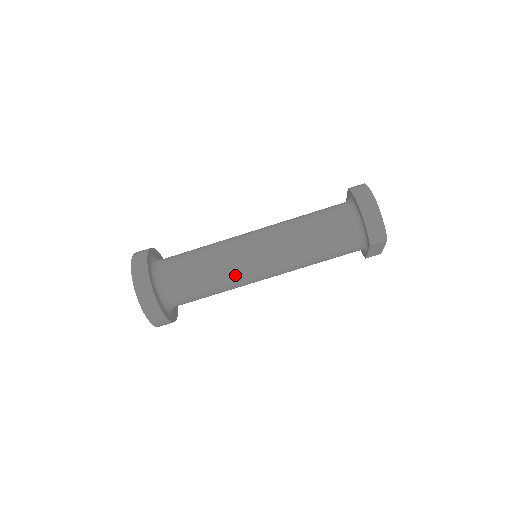
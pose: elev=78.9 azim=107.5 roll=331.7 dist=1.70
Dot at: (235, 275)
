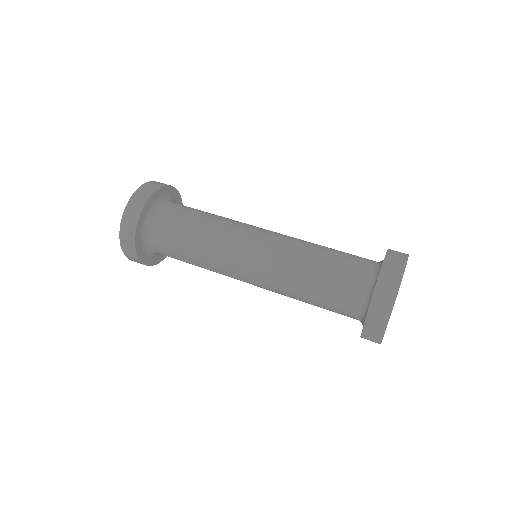
Dot at: (224, 242)
